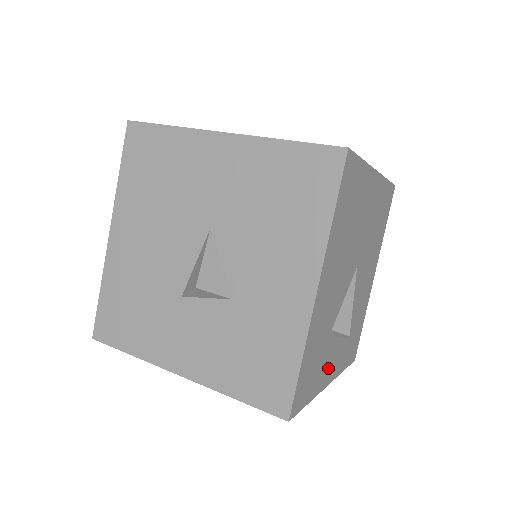
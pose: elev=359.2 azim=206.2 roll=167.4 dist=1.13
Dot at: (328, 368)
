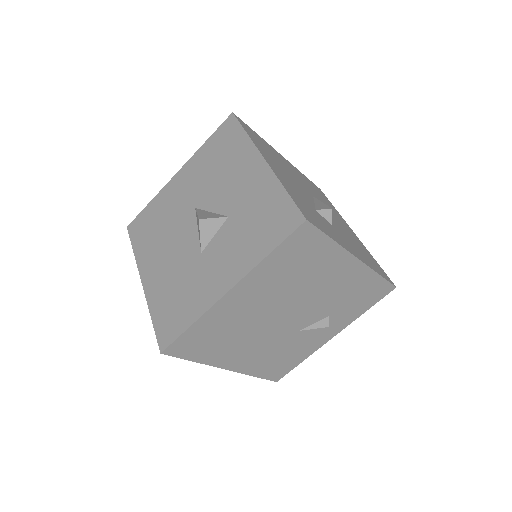
Dot at: (341, 241)
